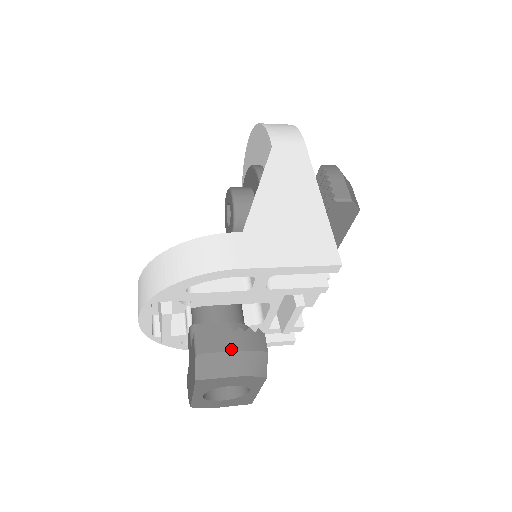
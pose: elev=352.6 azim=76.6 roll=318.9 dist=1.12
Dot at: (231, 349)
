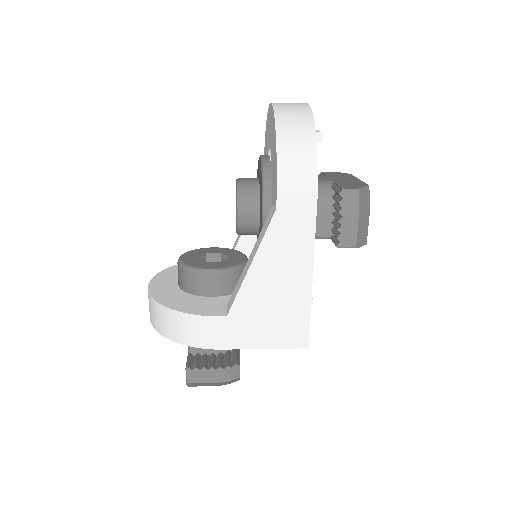
Dot at: (211, 381)
